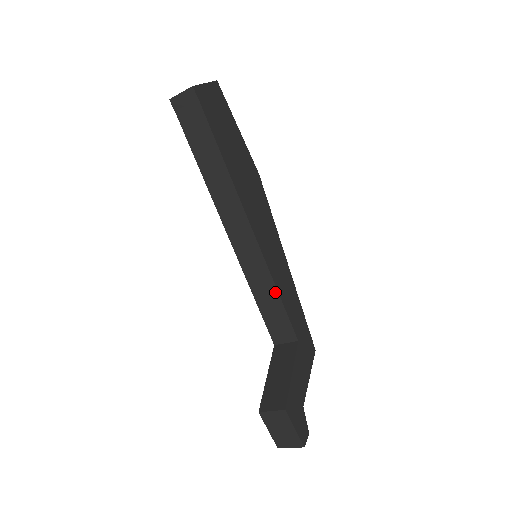
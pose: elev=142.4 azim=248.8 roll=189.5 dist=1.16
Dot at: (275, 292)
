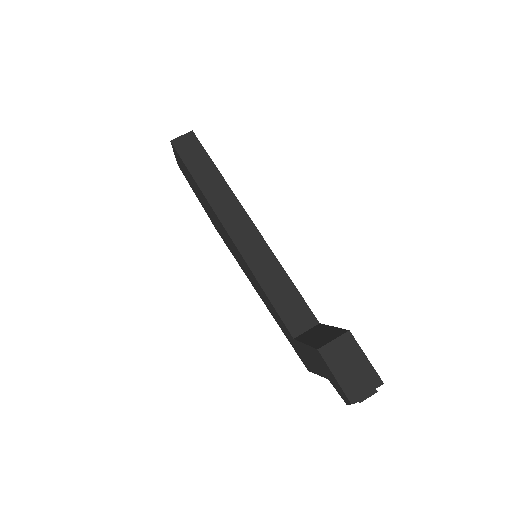
Dot at: (285, 276)
